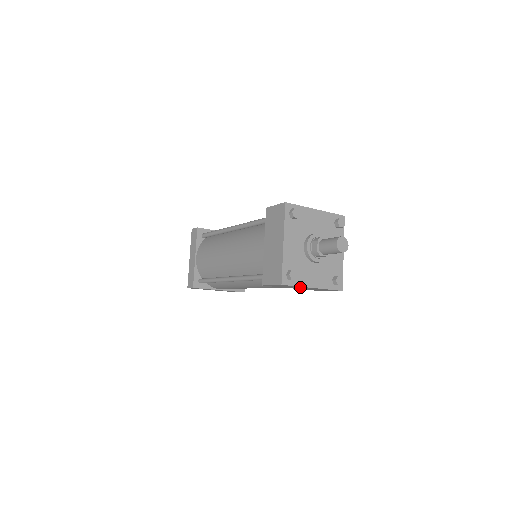
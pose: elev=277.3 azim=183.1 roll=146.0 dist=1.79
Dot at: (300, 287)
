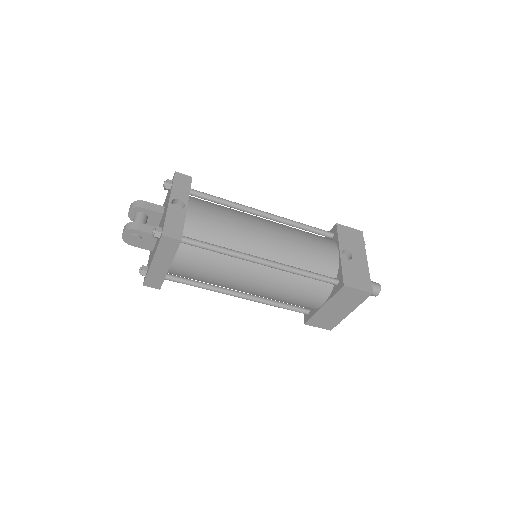
Dot at: occluded
